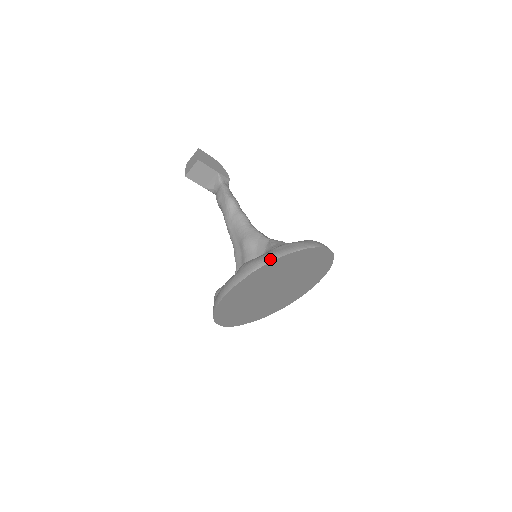
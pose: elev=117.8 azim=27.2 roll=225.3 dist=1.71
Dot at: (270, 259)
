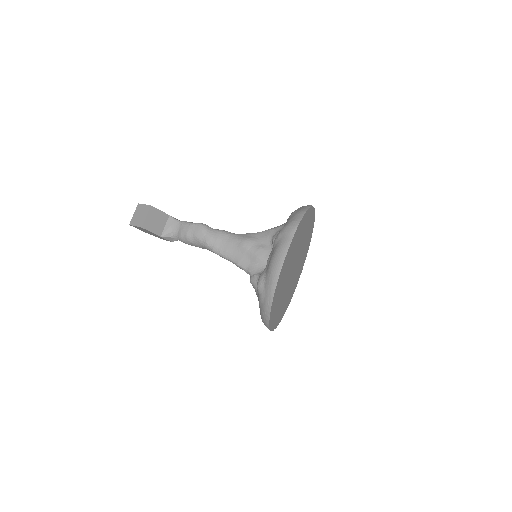
Dot at: (301, 215)
